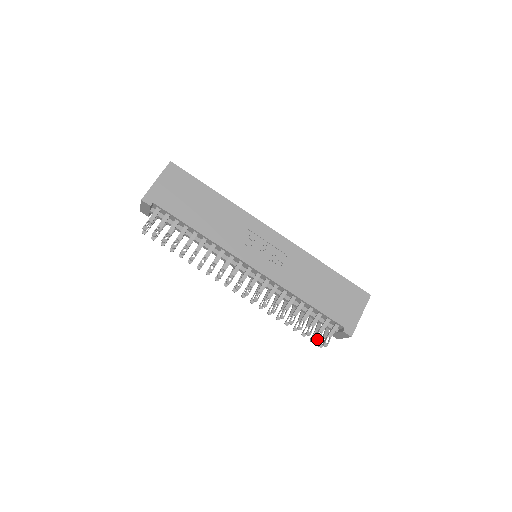
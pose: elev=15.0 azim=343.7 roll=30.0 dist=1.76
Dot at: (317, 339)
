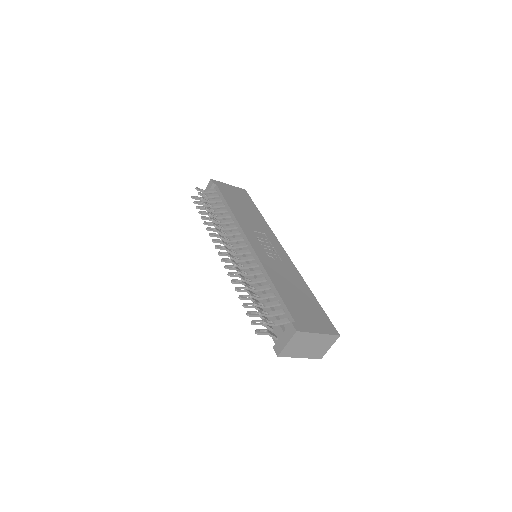
Dot at: (260, 311)
